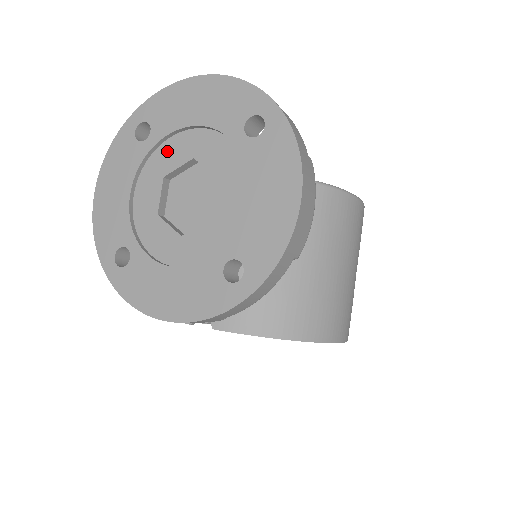
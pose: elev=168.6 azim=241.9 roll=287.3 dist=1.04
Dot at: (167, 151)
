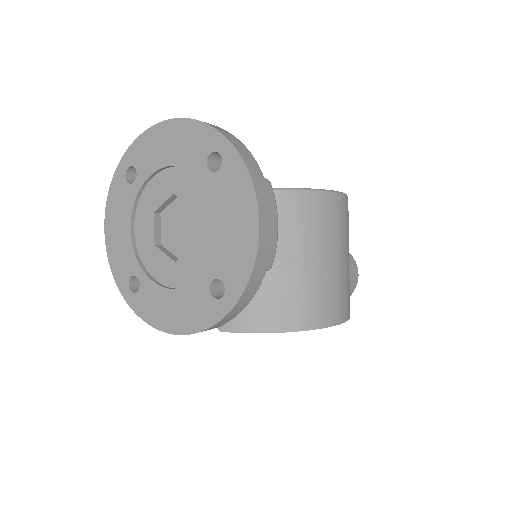
Dot at: (153, 189)
